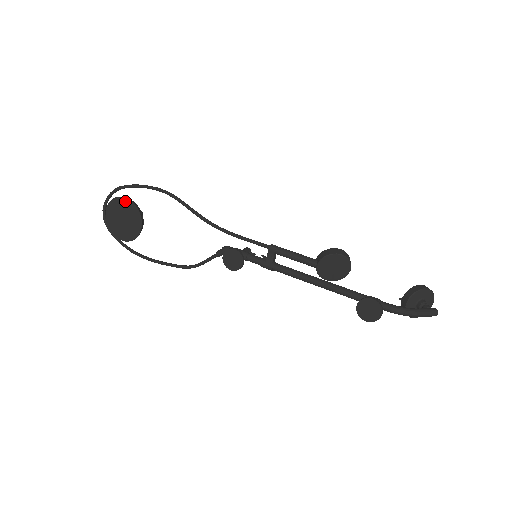
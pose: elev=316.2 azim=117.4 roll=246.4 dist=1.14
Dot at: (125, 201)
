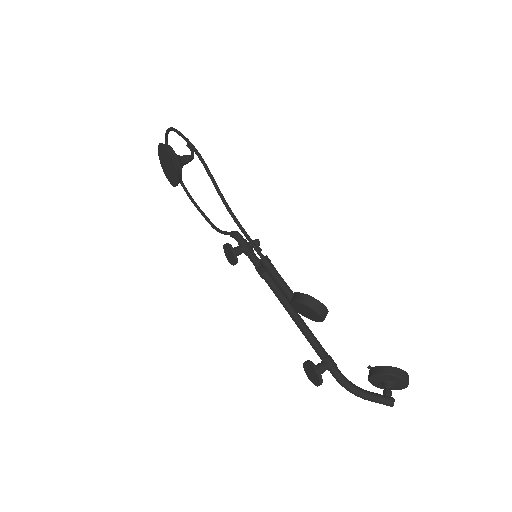
Dot at: (167, 151)
